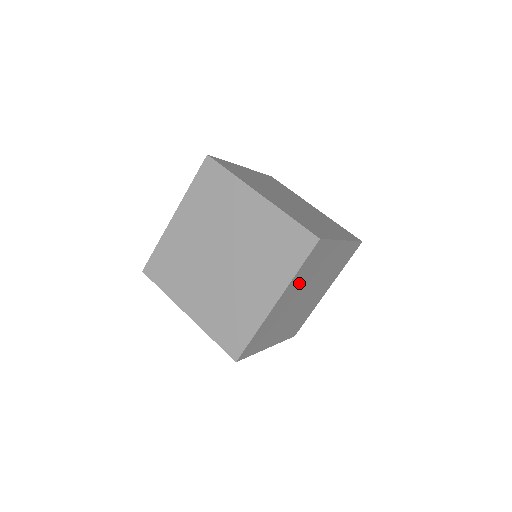
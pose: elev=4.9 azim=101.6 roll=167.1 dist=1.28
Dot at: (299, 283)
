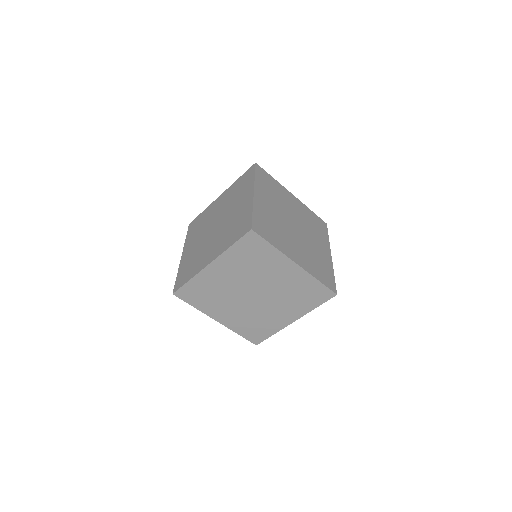
Dot at: occluded
